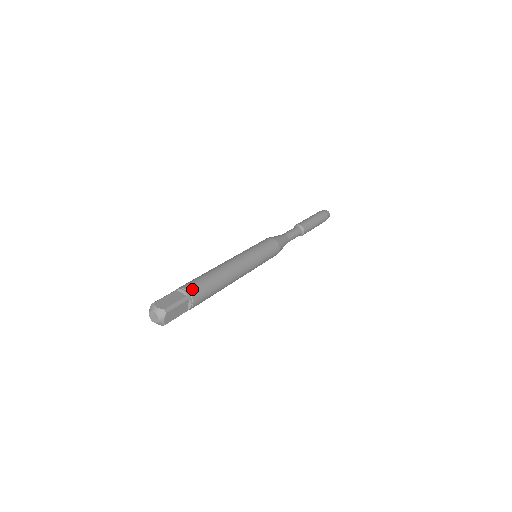
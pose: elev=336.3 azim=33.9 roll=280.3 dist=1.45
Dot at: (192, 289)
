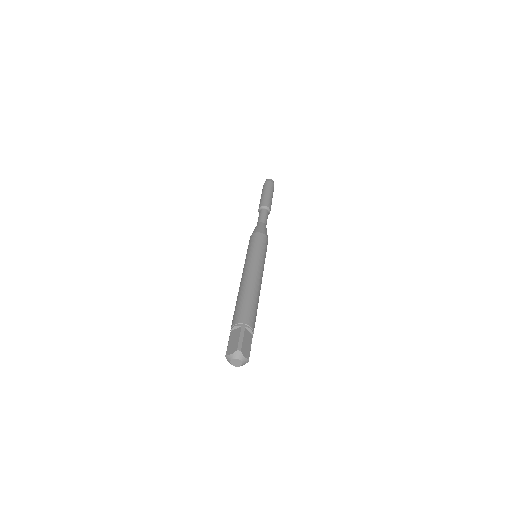
Dot at: (254, 326)
